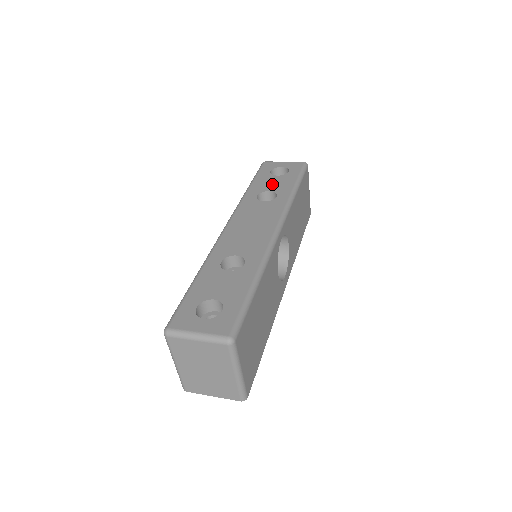
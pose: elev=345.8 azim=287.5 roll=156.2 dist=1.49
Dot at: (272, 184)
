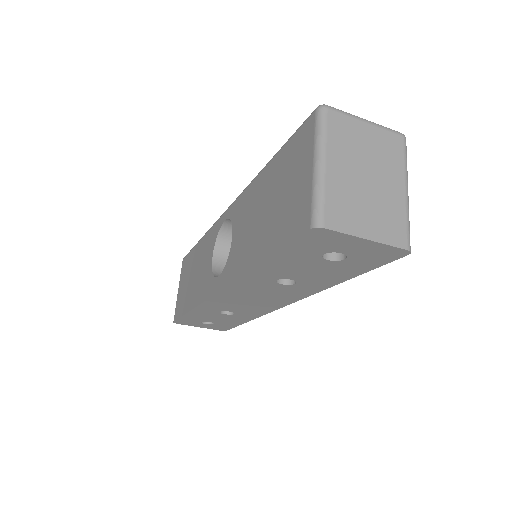
Dot at: occluded
